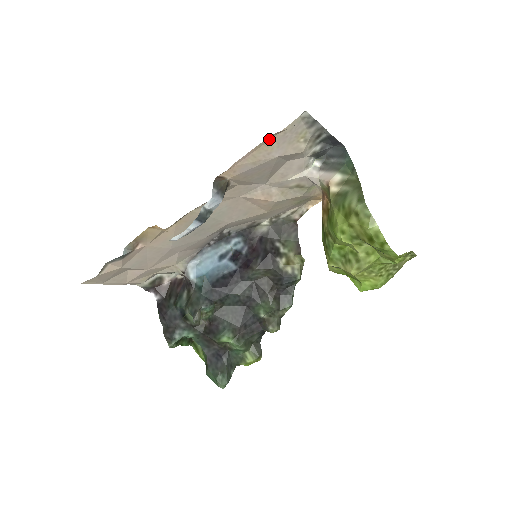
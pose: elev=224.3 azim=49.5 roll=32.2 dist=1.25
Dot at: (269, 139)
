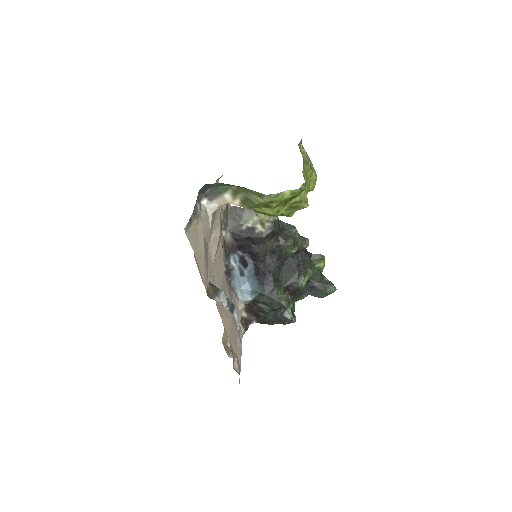
Dot at: (195, 258)
